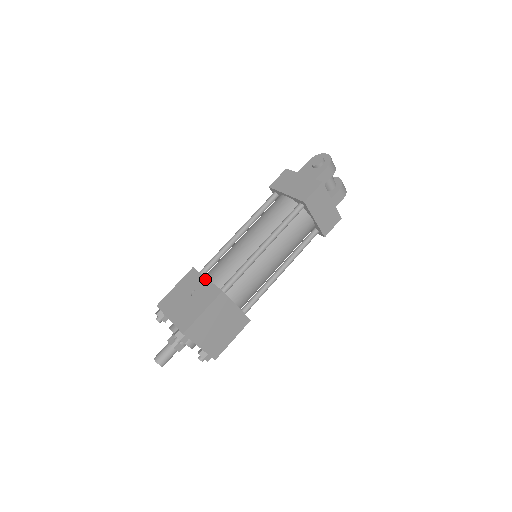
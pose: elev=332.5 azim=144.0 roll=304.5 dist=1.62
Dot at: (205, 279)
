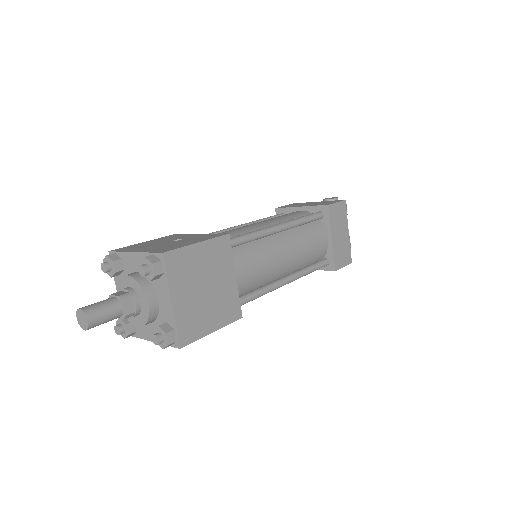
Dot at: (197, 234)
